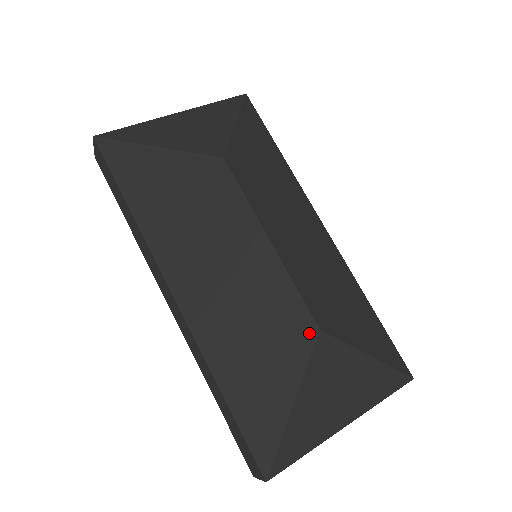
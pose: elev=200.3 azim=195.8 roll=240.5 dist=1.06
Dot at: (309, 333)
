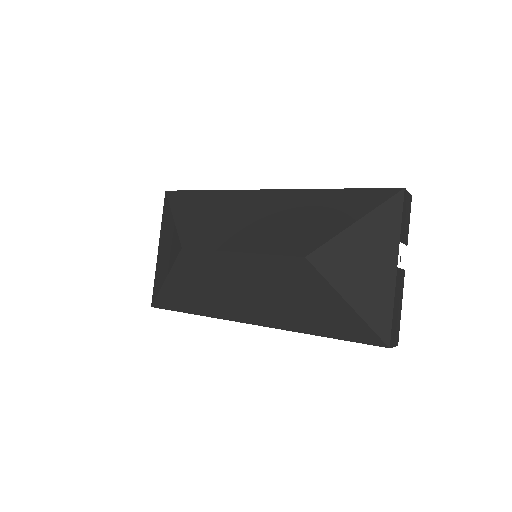
Dot at: (304, 265)
